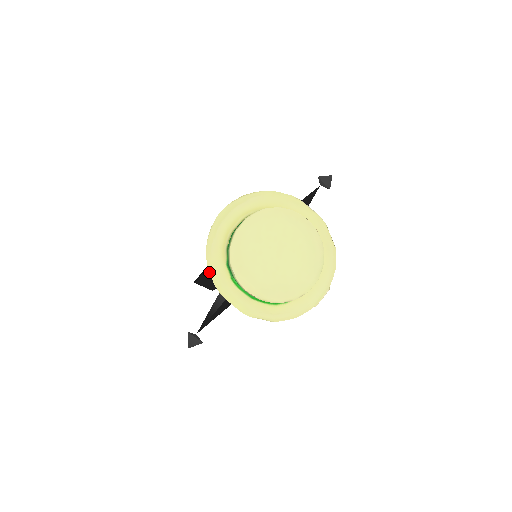
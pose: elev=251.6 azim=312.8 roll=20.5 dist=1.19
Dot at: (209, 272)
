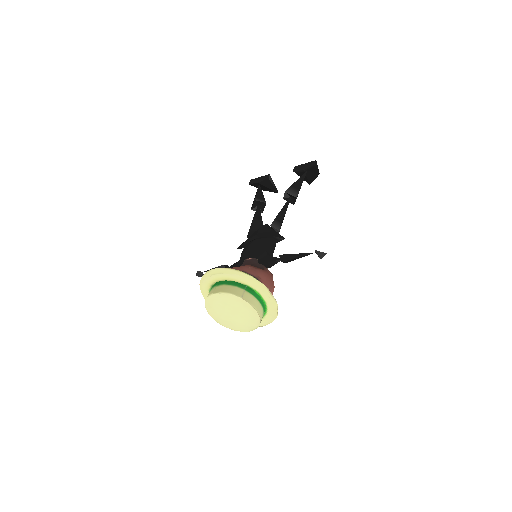
Dot at: (200, 286)
